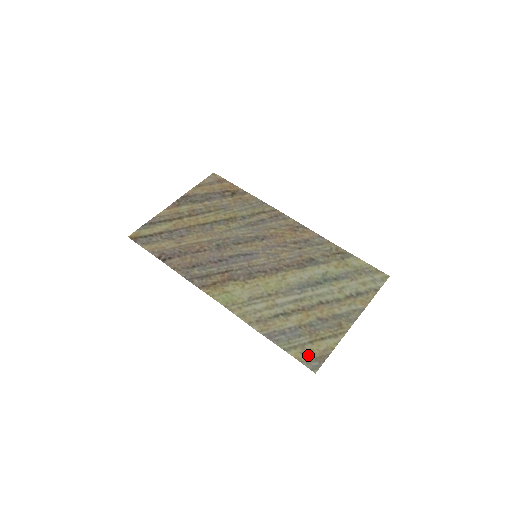
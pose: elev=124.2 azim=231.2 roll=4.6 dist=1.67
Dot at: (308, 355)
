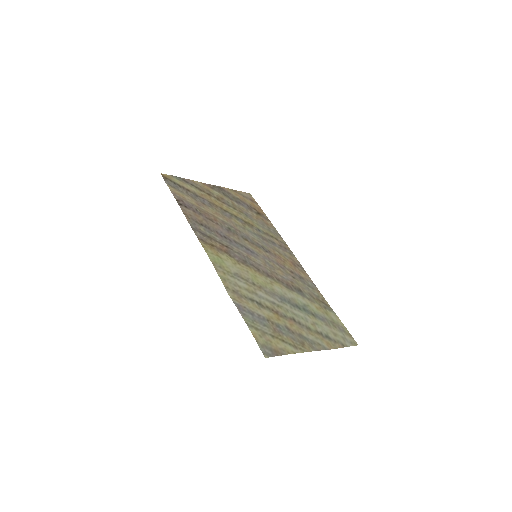
Dot at: (265, 341)
